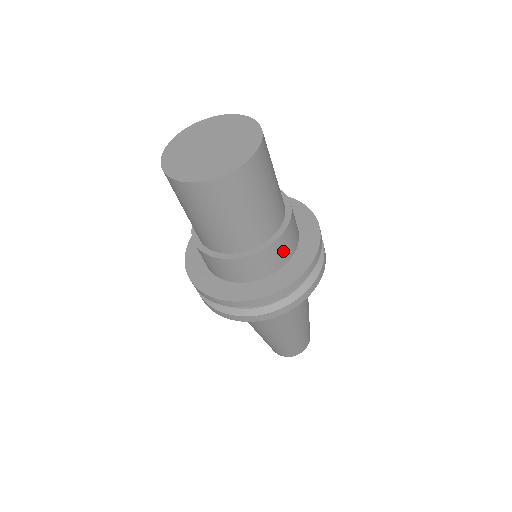
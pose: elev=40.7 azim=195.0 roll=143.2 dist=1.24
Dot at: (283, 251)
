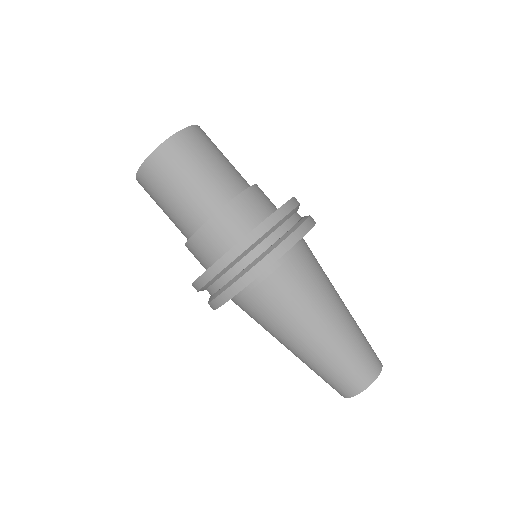
Dot at: (250, 210)
